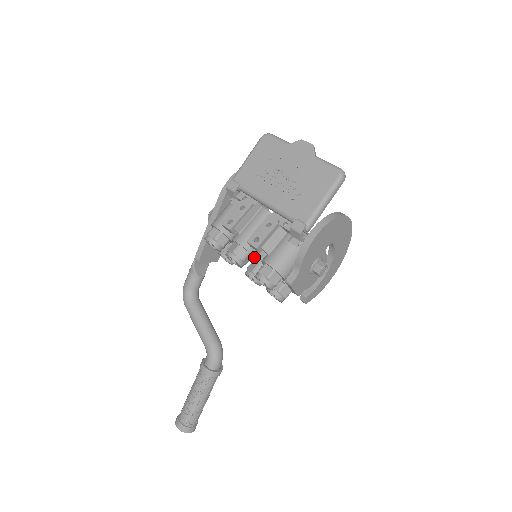
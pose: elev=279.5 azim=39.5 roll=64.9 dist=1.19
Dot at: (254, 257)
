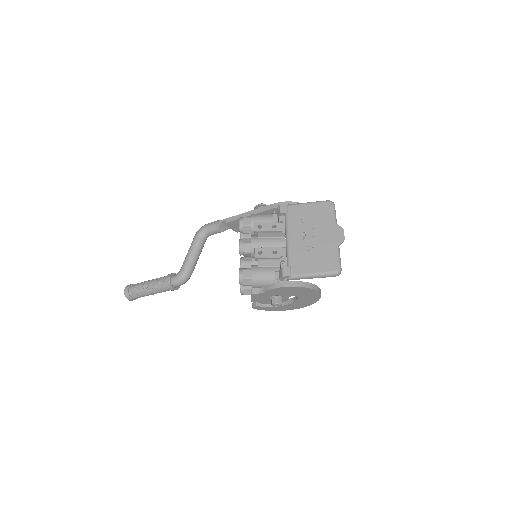
Dot at: (252, 257)
